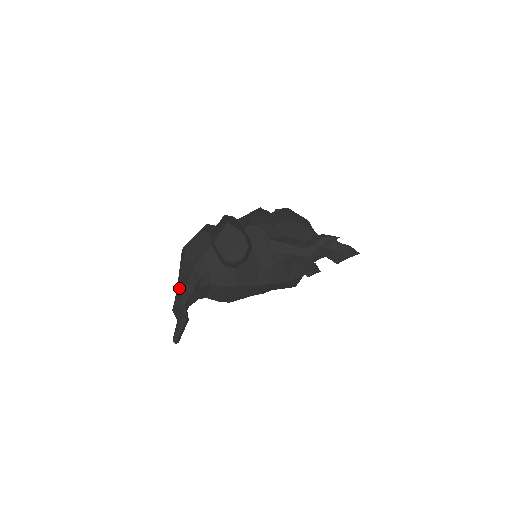
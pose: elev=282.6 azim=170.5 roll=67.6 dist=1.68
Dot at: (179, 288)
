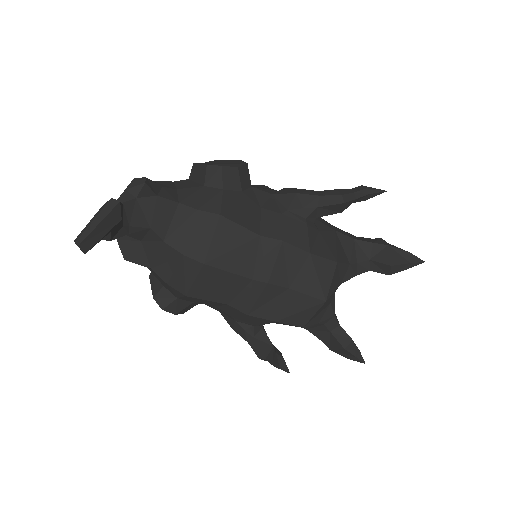
Dot at: (120, 195)
